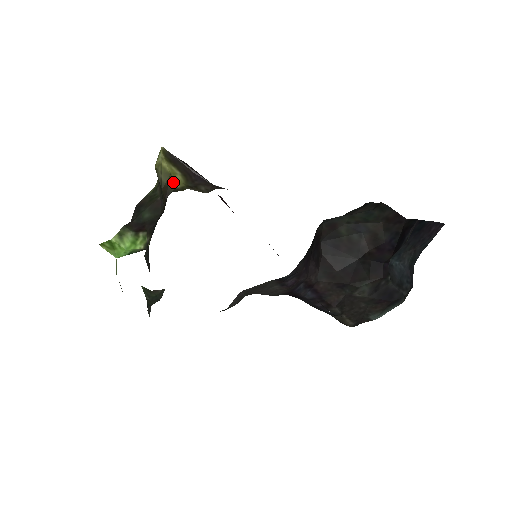
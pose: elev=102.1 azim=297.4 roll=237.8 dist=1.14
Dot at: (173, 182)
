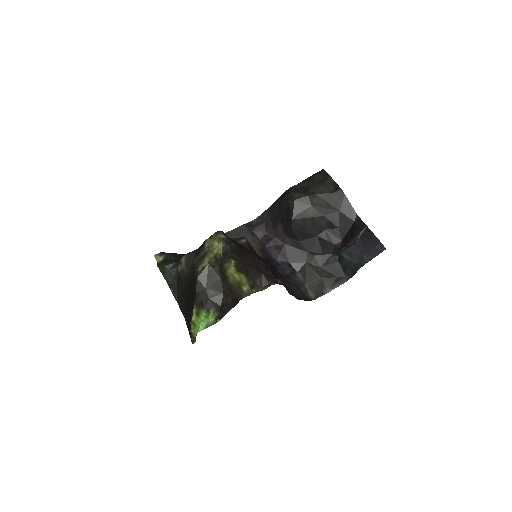
Dot at: (242, 287)
